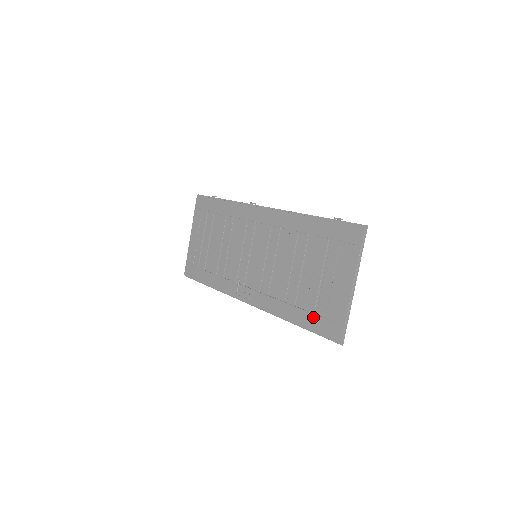
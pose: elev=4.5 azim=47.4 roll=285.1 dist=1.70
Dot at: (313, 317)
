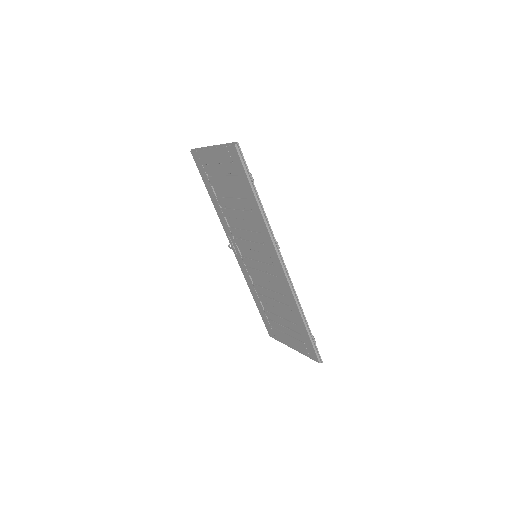
Dot at: (265, 317)
